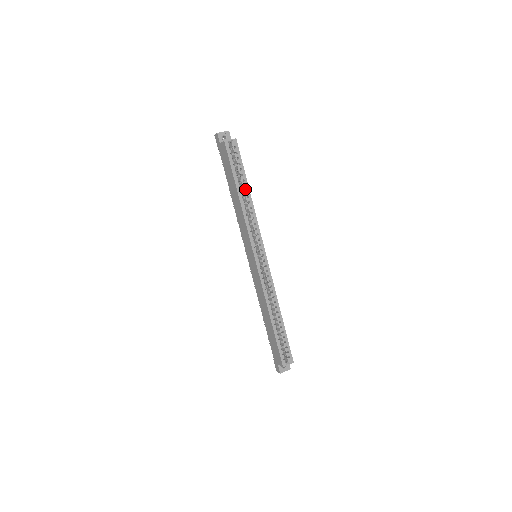
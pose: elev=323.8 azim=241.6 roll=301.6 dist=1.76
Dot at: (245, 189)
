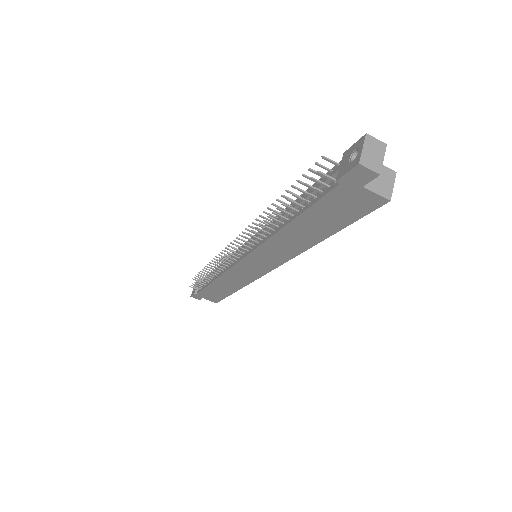
Dot at: occluded
